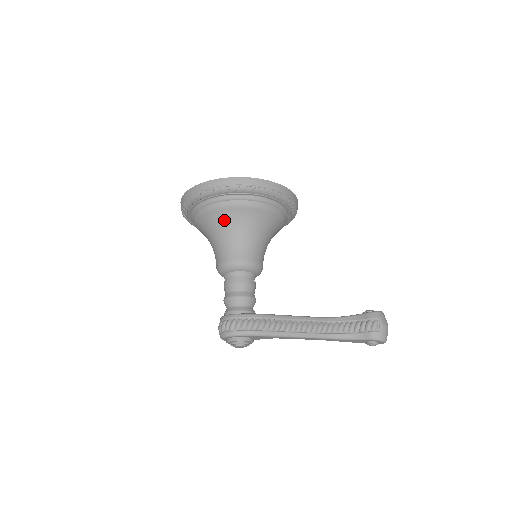
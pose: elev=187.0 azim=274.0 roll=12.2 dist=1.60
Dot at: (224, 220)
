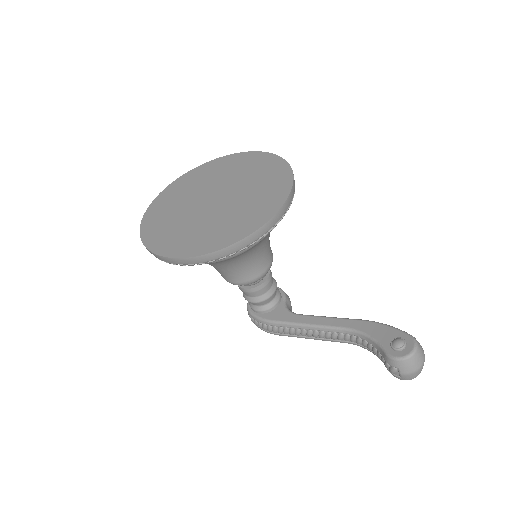
Dot at: occluded
